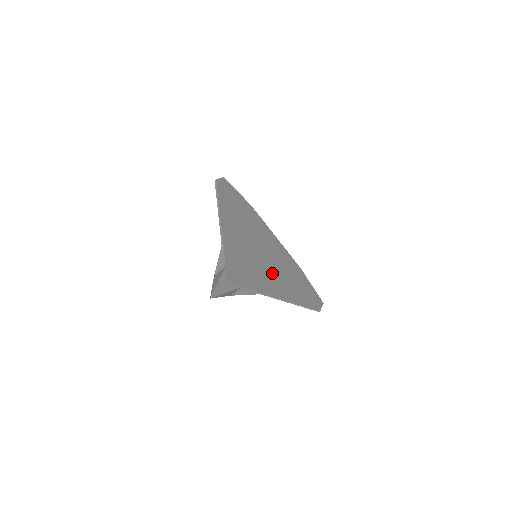
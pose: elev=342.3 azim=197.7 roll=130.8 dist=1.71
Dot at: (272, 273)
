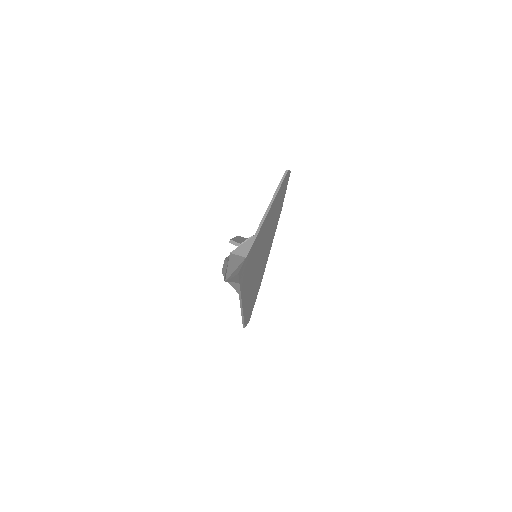
Dot at: (253, 279)
